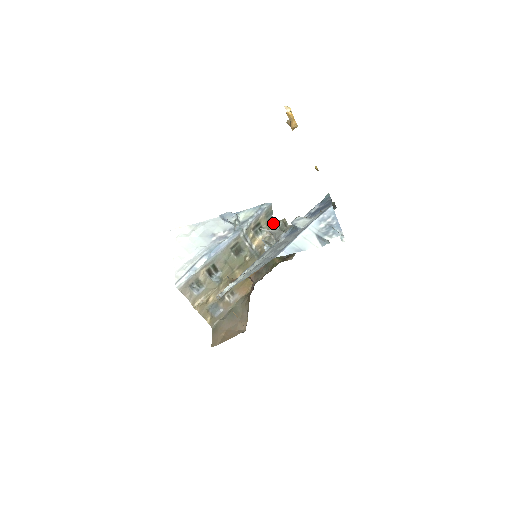
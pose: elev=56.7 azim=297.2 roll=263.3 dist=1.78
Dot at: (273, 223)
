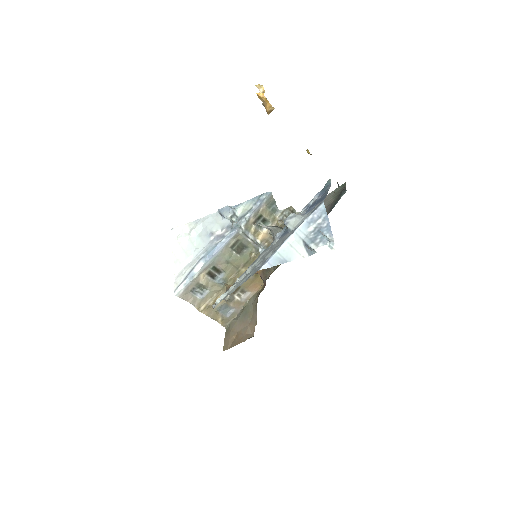
Dot at: (279, 212)
